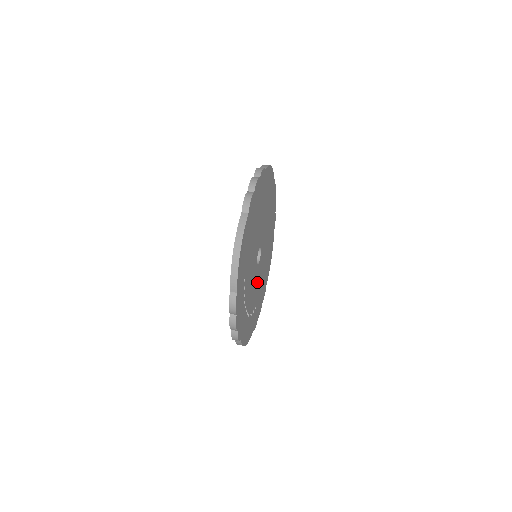
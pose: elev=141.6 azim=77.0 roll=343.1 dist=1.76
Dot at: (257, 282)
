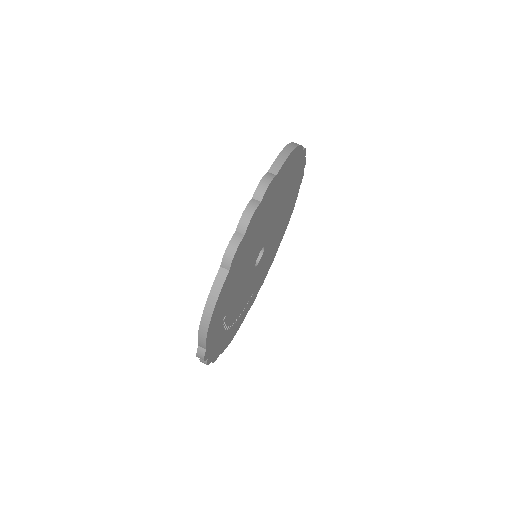
Dot at: (256, 276)
